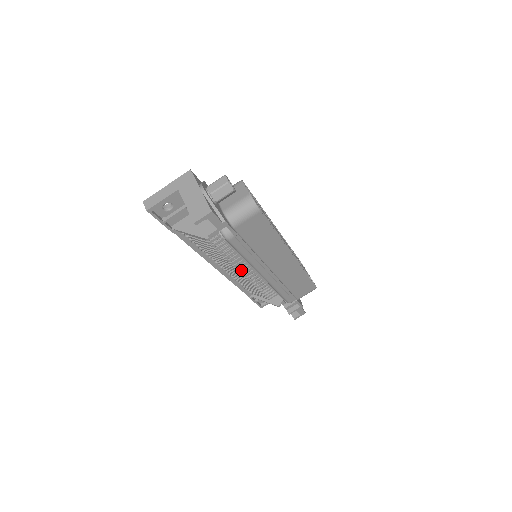
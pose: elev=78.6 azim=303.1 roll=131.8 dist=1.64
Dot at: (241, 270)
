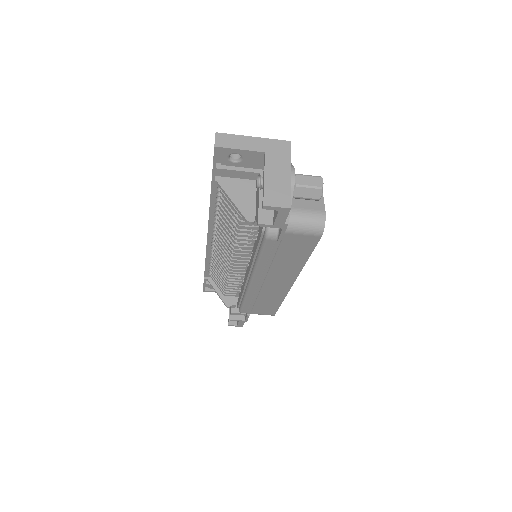
Dot at: (234, 260)
